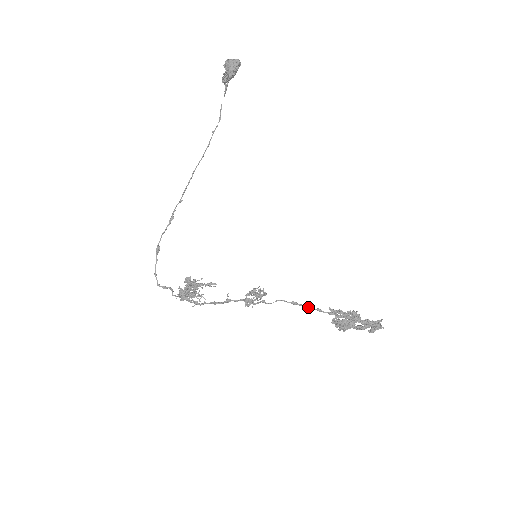
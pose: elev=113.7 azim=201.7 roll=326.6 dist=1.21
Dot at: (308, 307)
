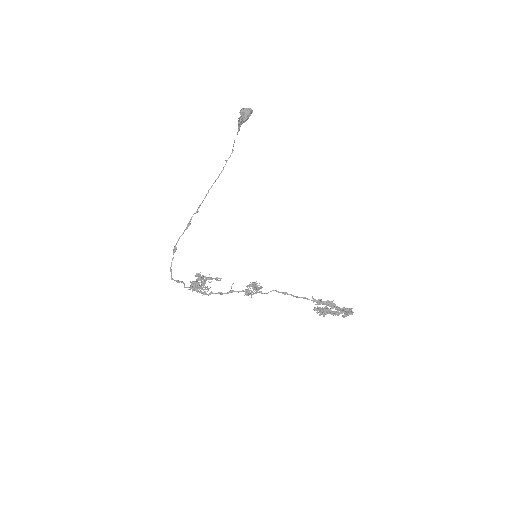
Dot at: (296, 296)
